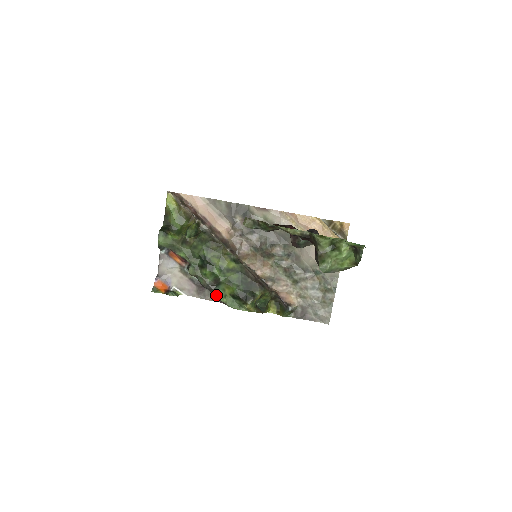
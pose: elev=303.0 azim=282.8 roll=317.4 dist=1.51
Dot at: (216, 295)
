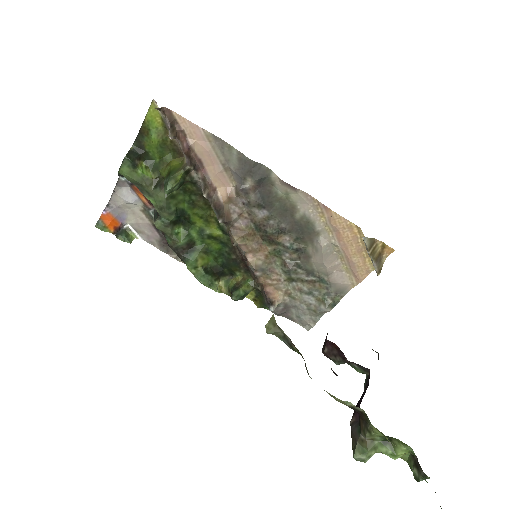
Dot at: (184, 262)
